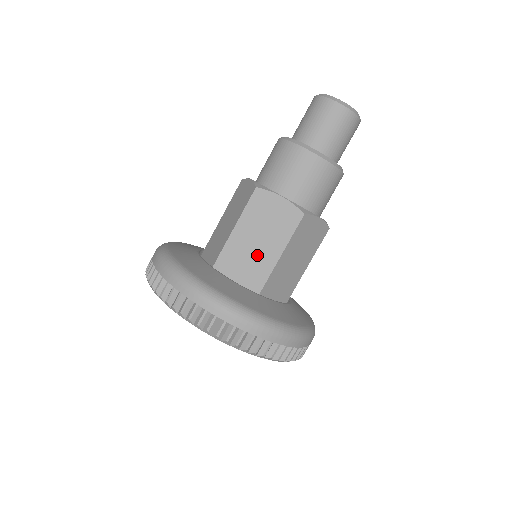
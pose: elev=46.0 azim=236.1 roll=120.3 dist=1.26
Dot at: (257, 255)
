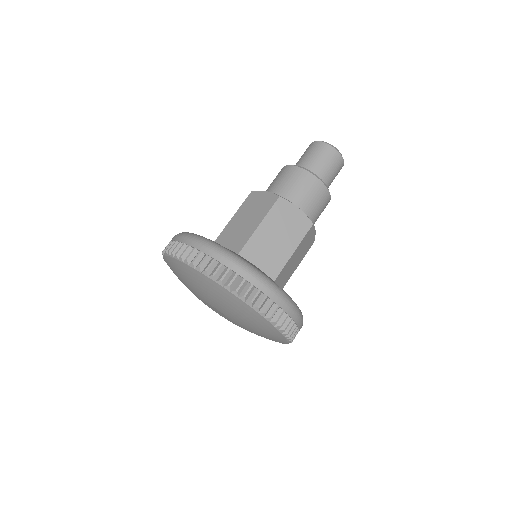
Dot at: (275, 250)
